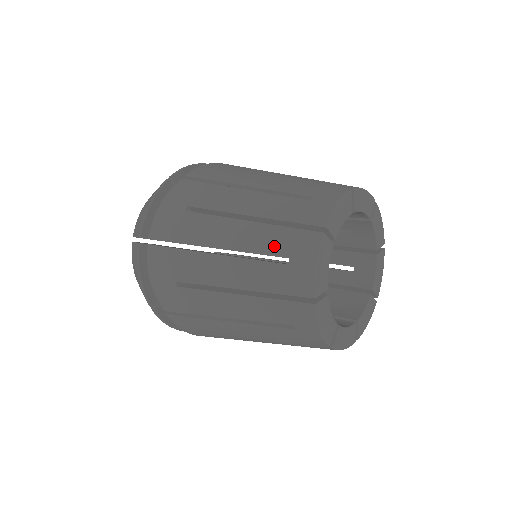
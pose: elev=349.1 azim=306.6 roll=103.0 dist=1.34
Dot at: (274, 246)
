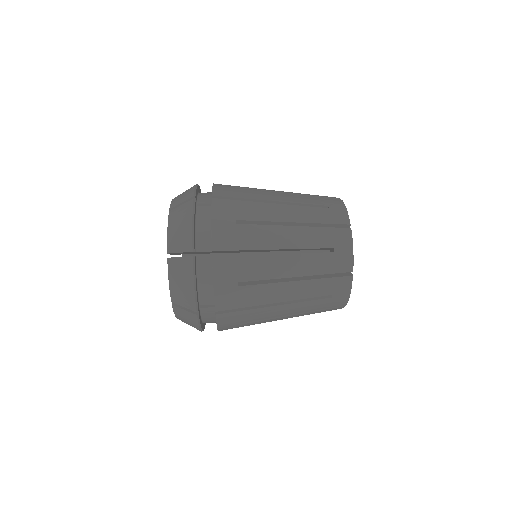
Dot at: (321, 241)
